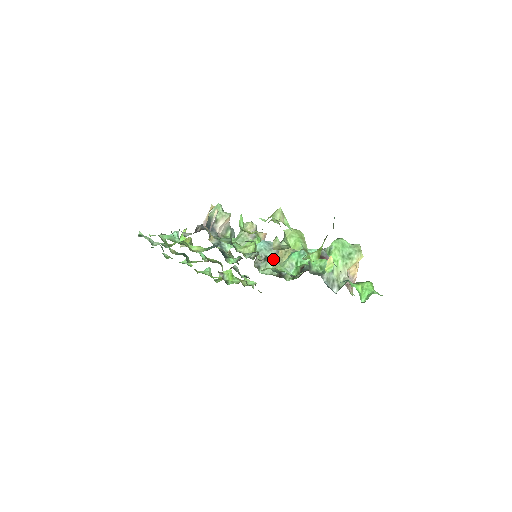
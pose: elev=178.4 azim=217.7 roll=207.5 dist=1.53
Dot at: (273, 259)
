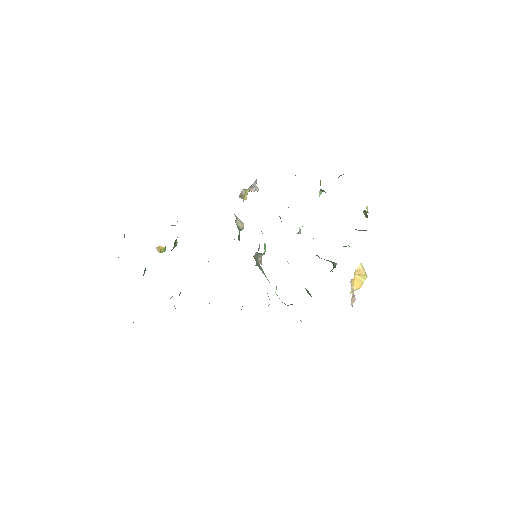
Dot at: occluded
